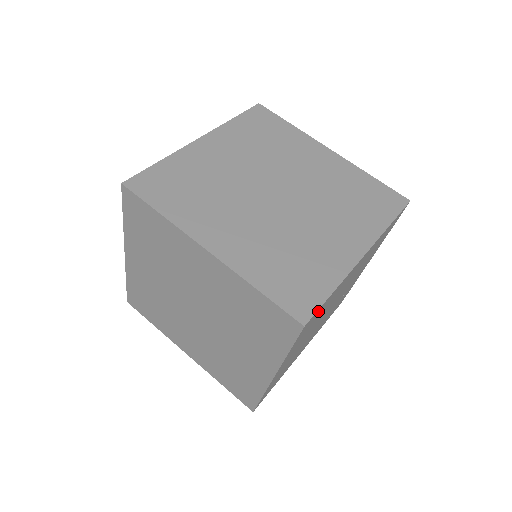
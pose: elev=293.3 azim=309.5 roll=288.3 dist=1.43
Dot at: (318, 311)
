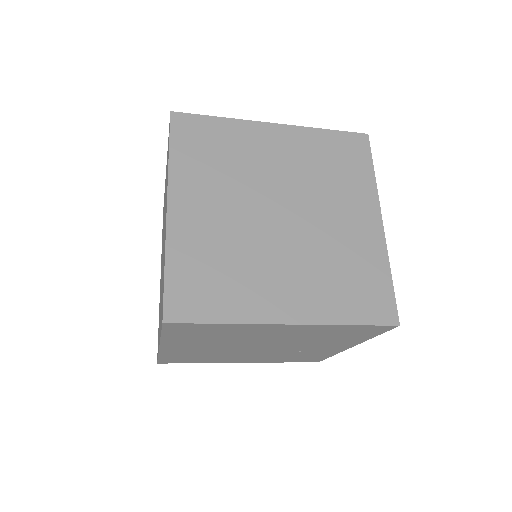
Dot at: (195, 325)
